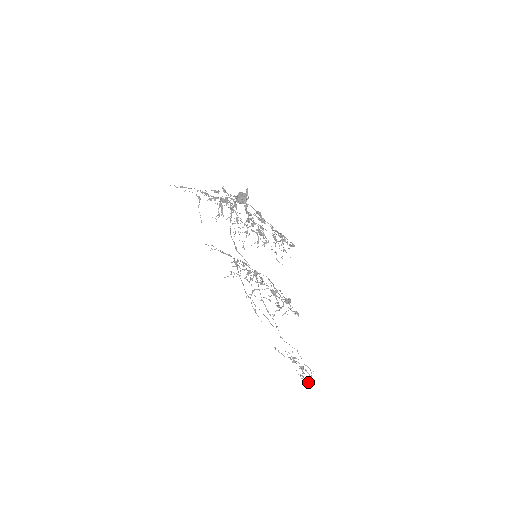
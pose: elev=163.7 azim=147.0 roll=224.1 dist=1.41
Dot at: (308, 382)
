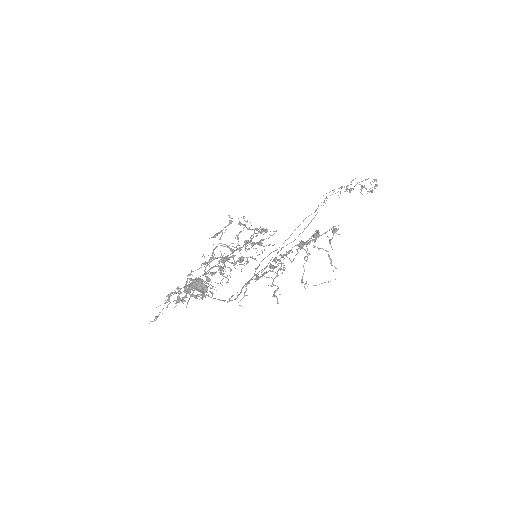
Dot at: occluded
